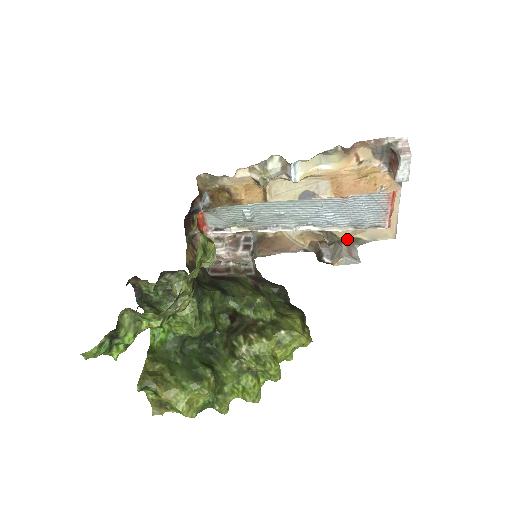
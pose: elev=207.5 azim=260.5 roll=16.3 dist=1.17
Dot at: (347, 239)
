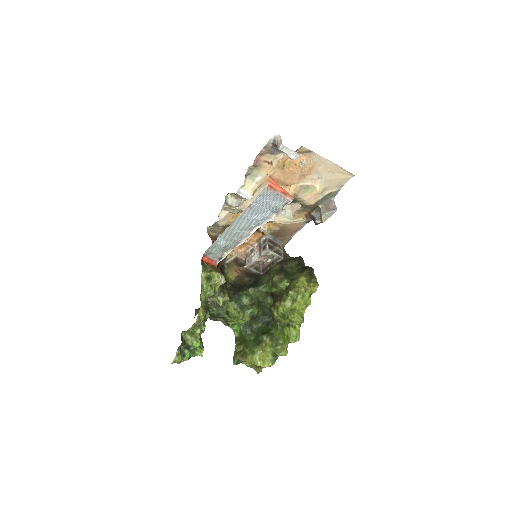
Dot at: (319, 201)
